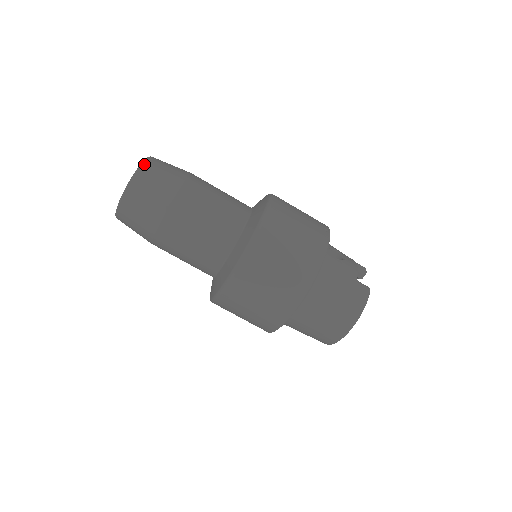
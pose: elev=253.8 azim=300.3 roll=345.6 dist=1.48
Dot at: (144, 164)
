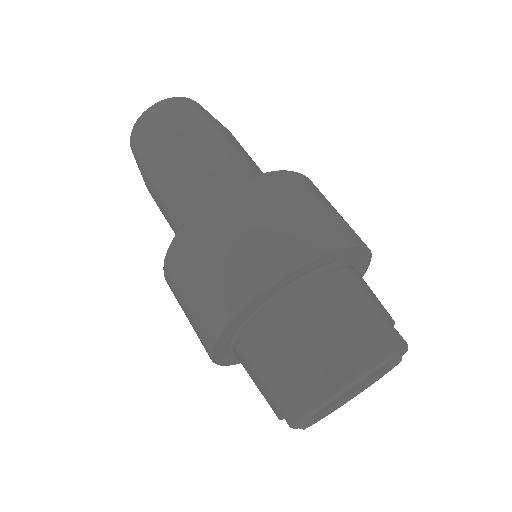
Dot at: (198, 103)
